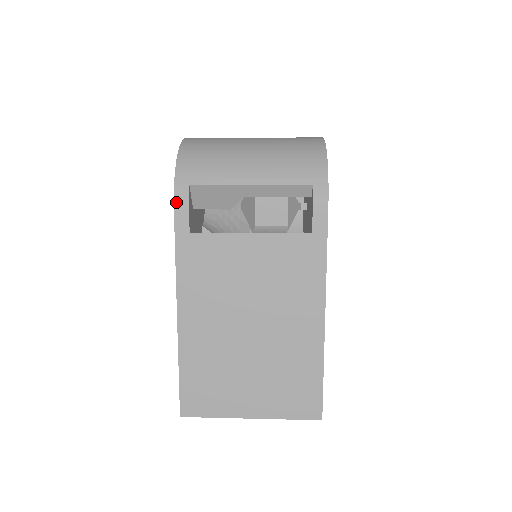
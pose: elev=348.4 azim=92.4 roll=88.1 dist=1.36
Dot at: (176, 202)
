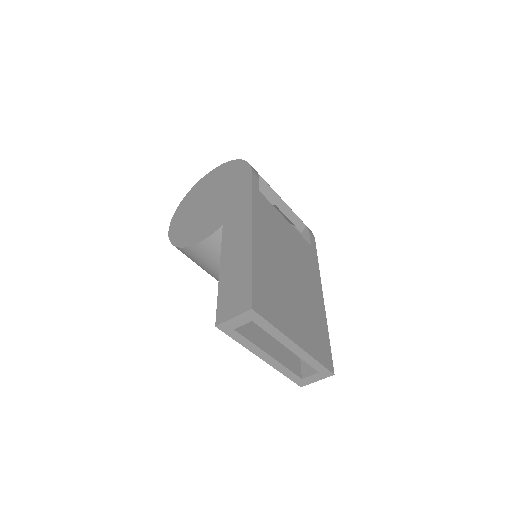
Dot at: (253, 171)
